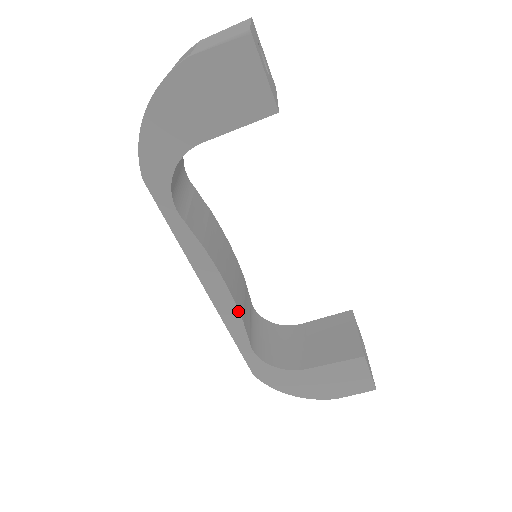
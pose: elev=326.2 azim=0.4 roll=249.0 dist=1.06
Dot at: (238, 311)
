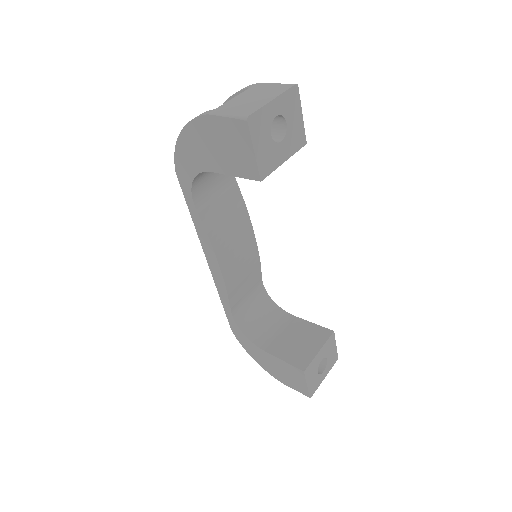
Dot at: (225, 286)
